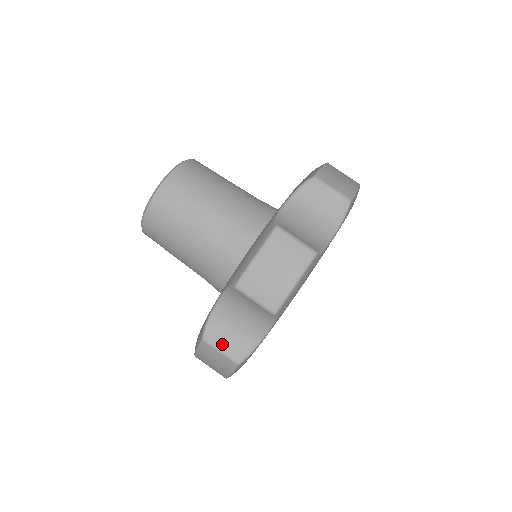
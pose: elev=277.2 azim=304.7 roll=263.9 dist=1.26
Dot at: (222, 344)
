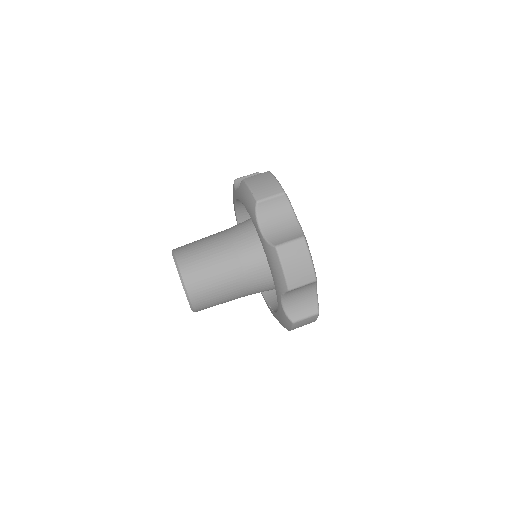
Dot at: (286, 240)
